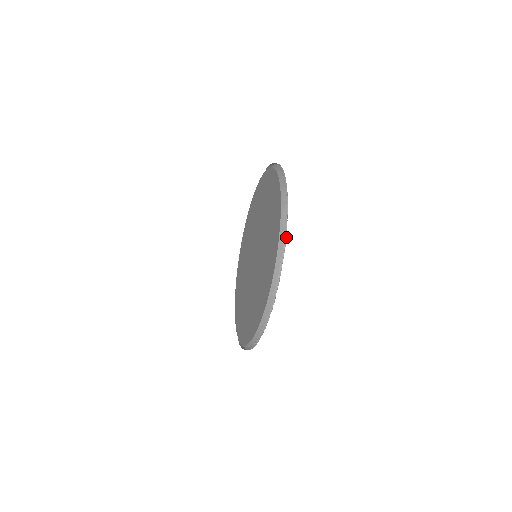
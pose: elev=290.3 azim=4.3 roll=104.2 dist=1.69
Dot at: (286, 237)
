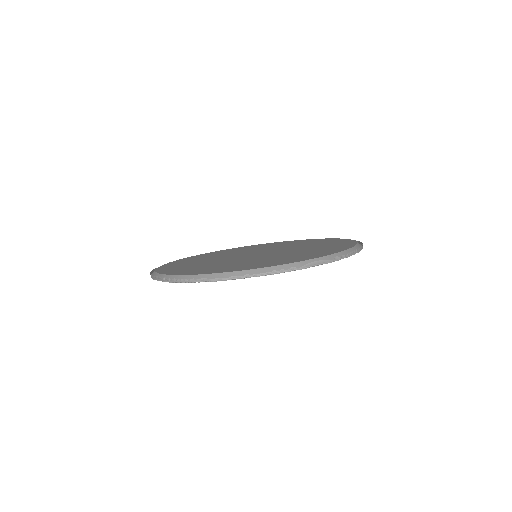
Dot at: (300, 269)
